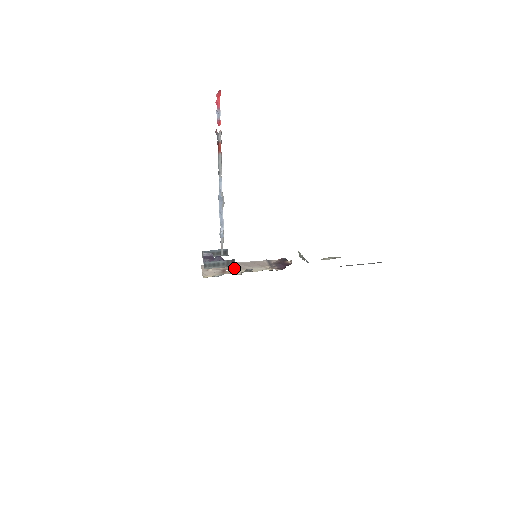
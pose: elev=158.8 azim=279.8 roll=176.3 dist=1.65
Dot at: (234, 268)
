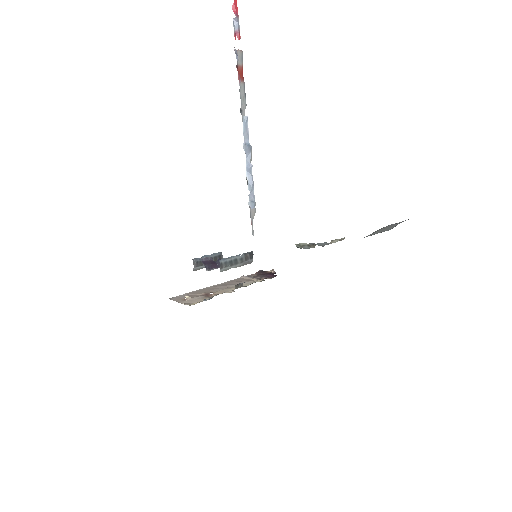
Dot at: (216, 290)
